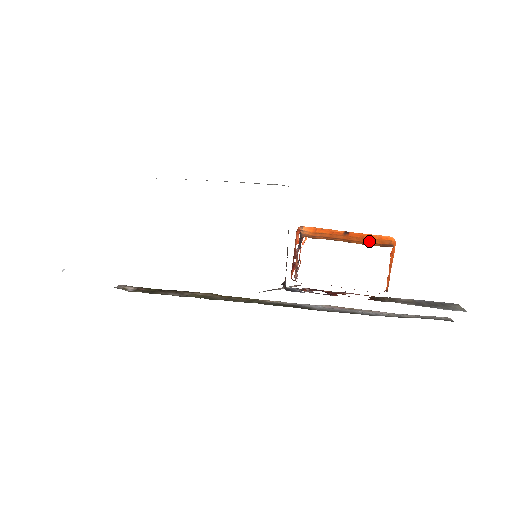
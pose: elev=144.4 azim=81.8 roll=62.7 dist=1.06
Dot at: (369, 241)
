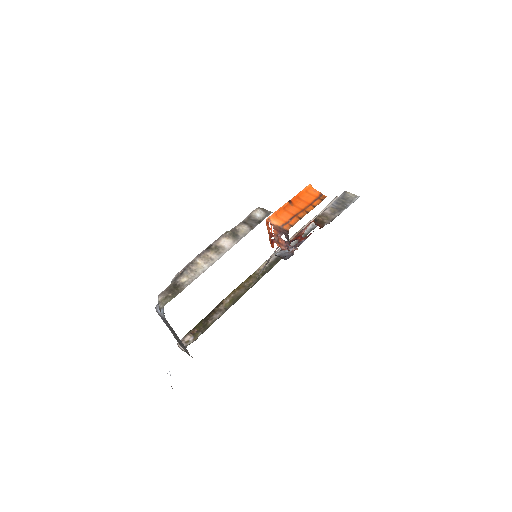
Dot at: (309, 200)
